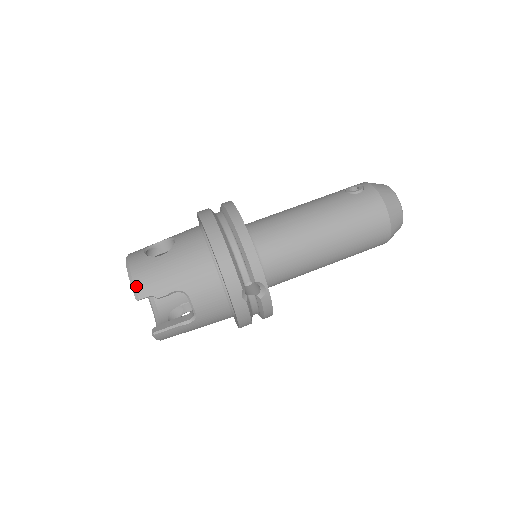
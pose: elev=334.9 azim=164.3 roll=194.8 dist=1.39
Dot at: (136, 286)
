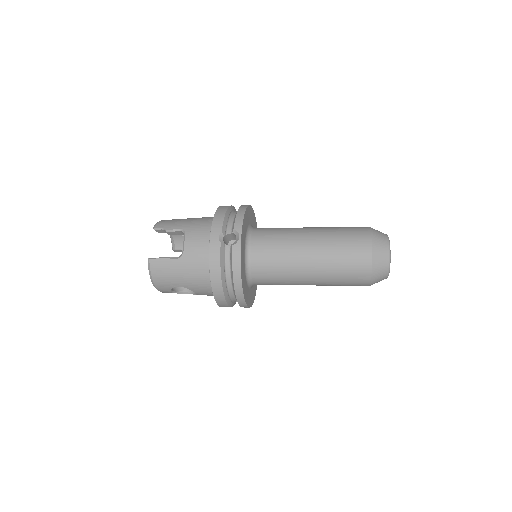
Dot at: (159, 223)
